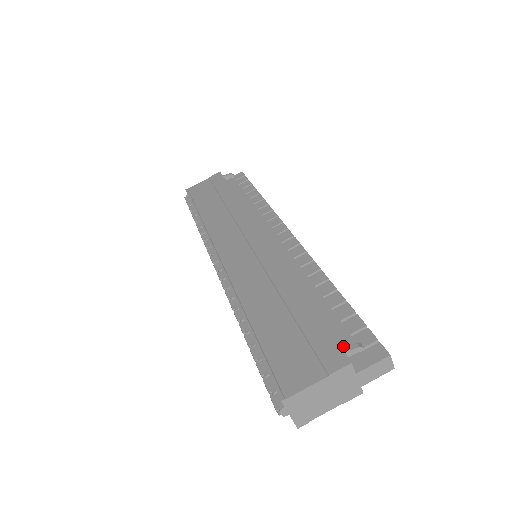
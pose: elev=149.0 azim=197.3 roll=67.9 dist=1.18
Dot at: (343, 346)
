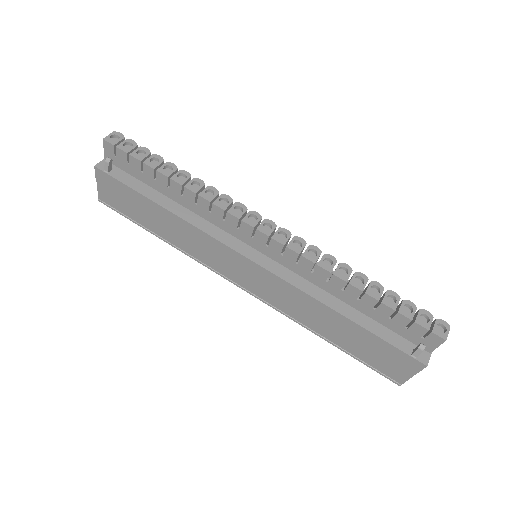
Dot at: (406, 337)
